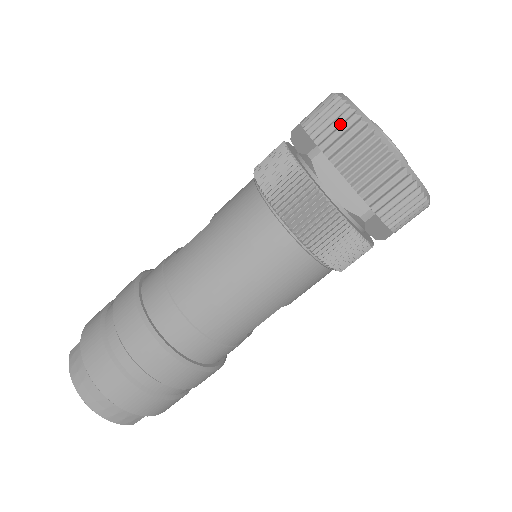
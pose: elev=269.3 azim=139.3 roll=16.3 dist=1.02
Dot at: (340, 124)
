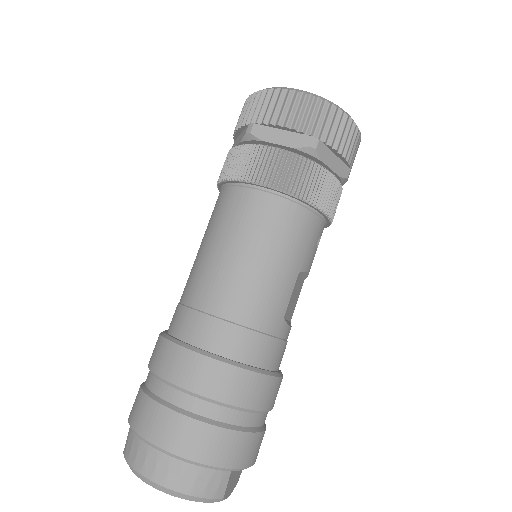
Dot at: (257, 103)
